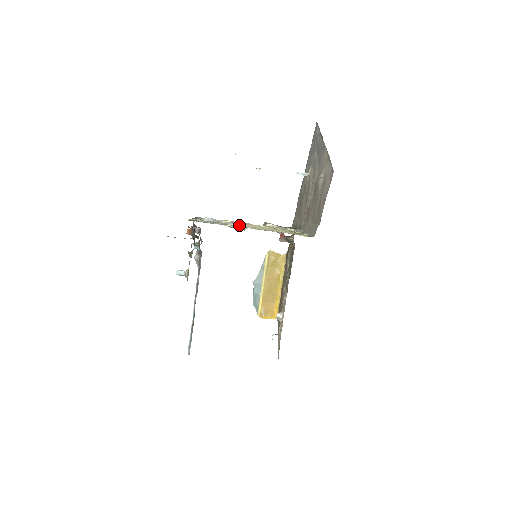
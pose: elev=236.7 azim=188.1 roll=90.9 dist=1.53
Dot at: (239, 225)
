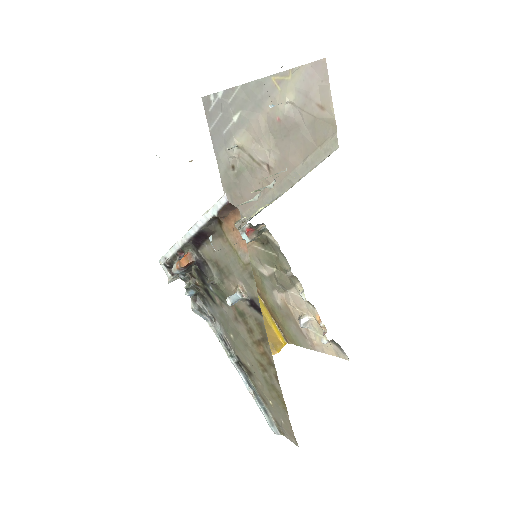
Dot at: (247, 201)
